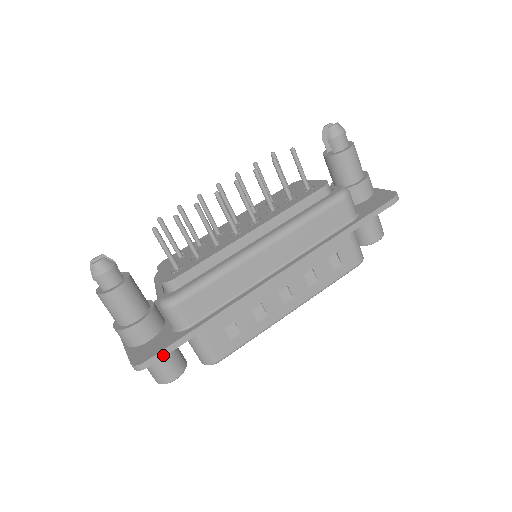
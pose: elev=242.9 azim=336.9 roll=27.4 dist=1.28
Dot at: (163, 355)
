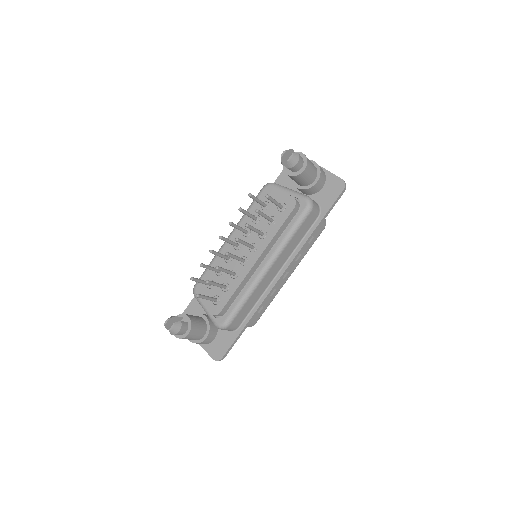
Dot at: (230, 349)
